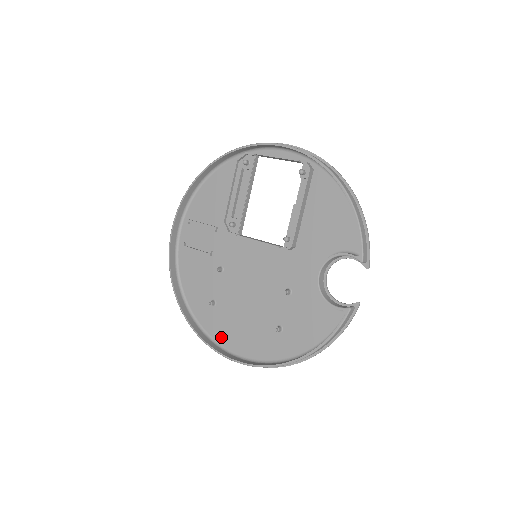
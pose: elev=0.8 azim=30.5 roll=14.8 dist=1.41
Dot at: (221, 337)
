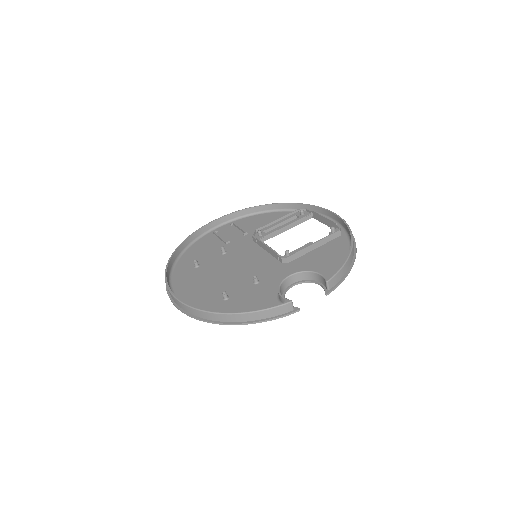
Dot at: (178, 285)
